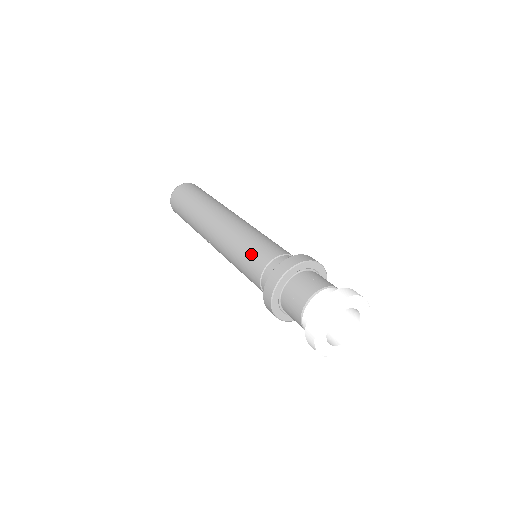
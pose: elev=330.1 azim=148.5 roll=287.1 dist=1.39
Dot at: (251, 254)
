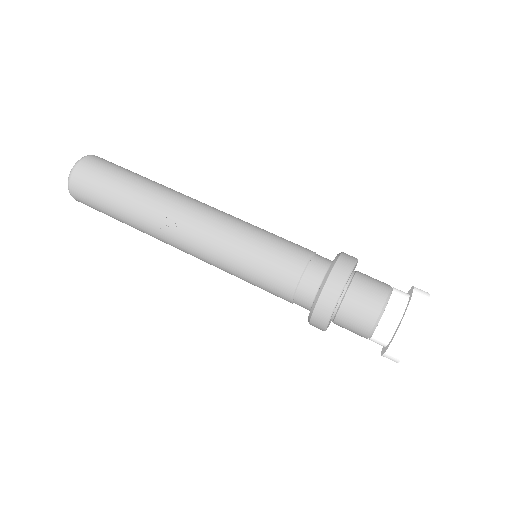
Dot at: (280, 245)
